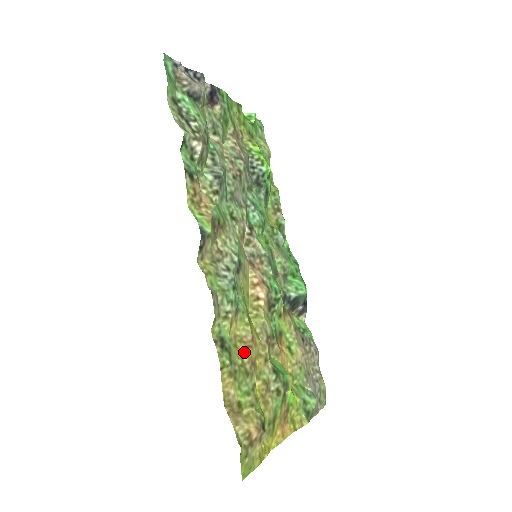
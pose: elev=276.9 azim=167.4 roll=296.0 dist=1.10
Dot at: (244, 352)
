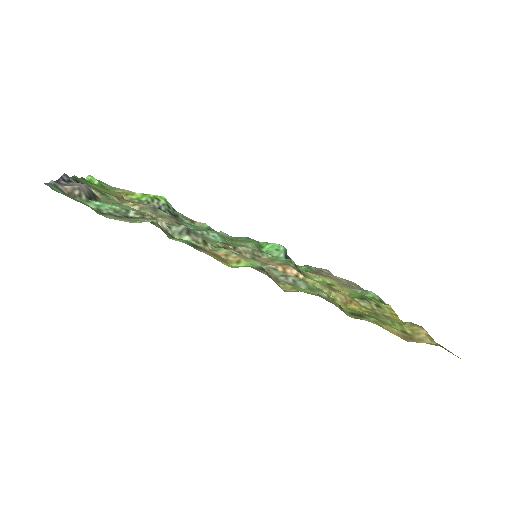
Dot at: (356, 307)
